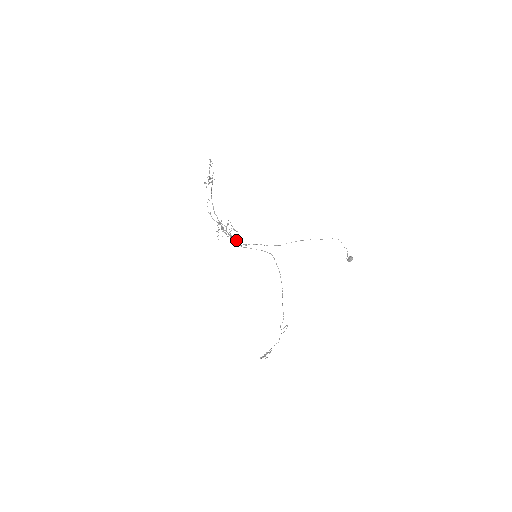
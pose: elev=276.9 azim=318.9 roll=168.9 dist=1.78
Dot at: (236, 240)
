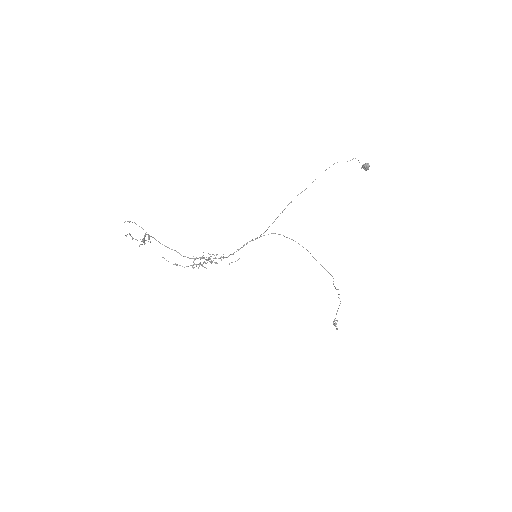
Dot at: (224, 257)
